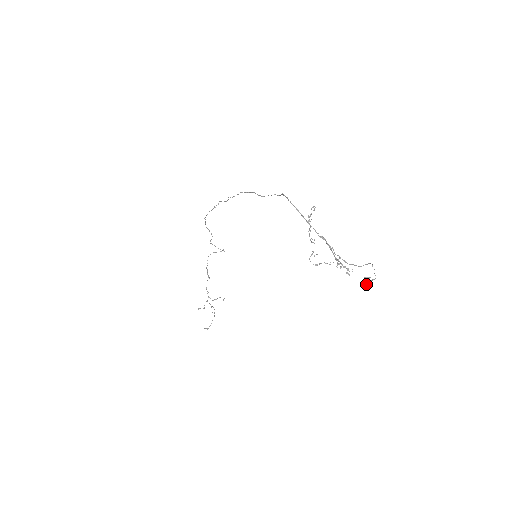
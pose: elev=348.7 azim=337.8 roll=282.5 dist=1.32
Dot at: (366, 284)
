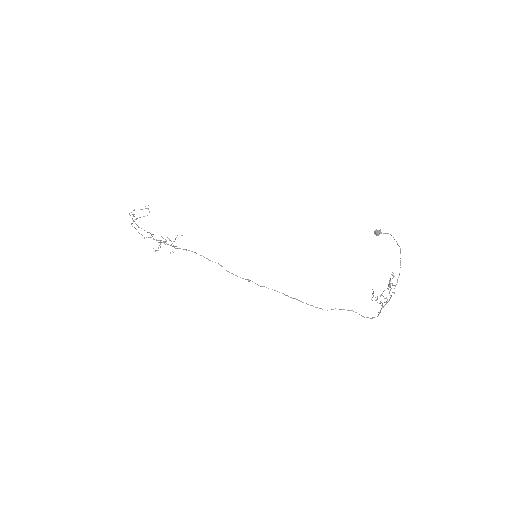
Dot at: (378, 235)
